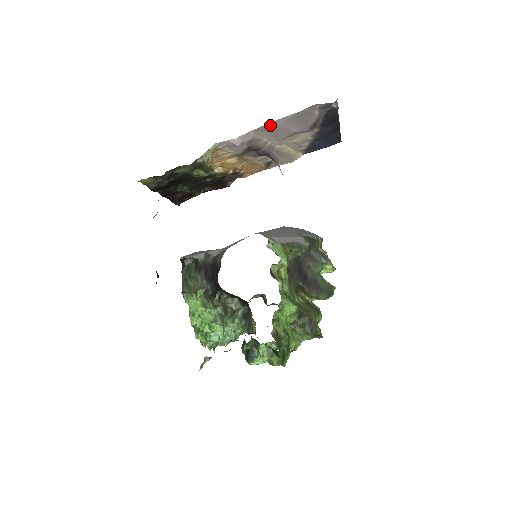
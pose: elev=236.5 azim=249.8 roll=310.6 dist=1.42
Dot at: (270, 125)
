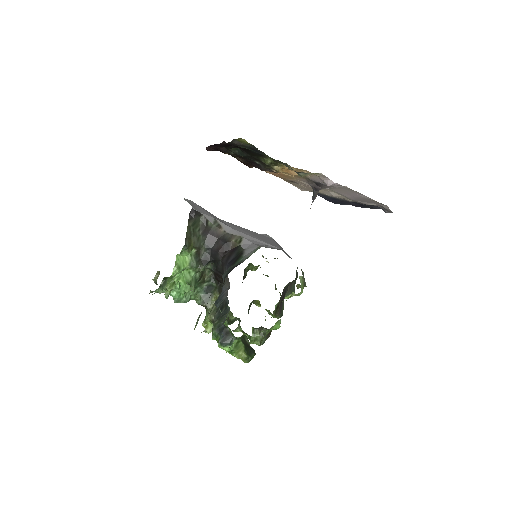
Dot at: (355, 191)
